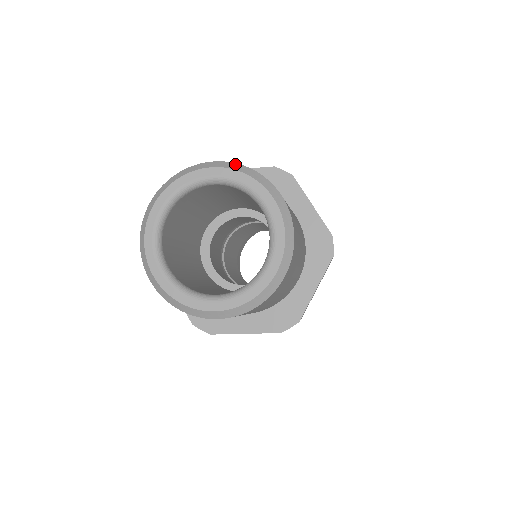
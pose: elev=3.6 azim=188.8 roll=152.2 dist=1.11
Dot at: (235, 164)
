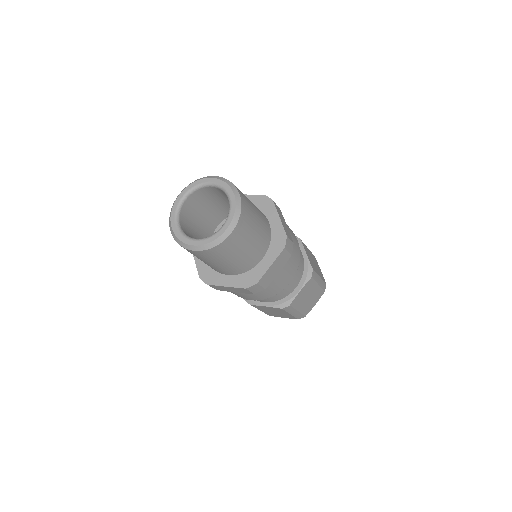
Dot at: (222, 178)
